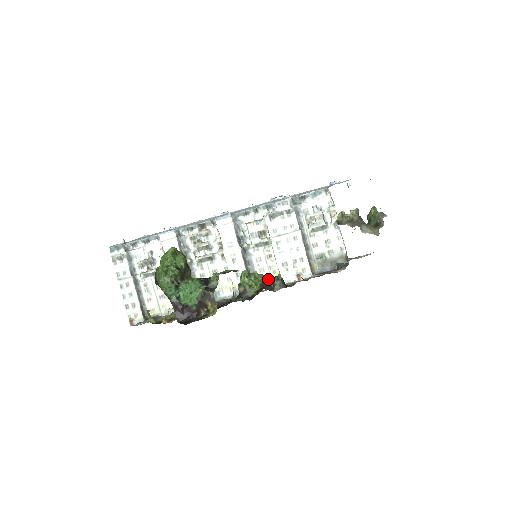
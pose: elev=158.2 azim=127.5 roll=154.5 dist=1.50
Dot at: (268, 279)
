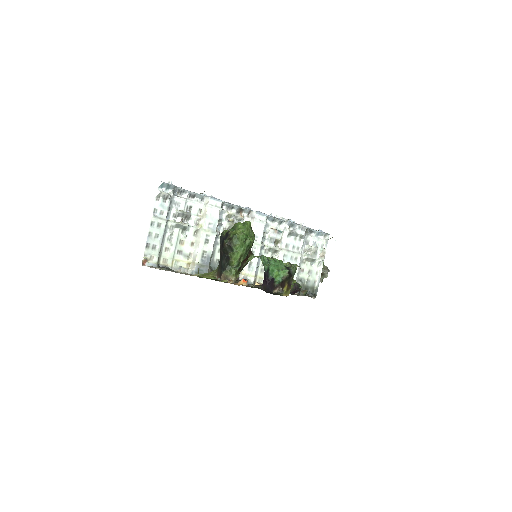
Dot at: (297, 283)
